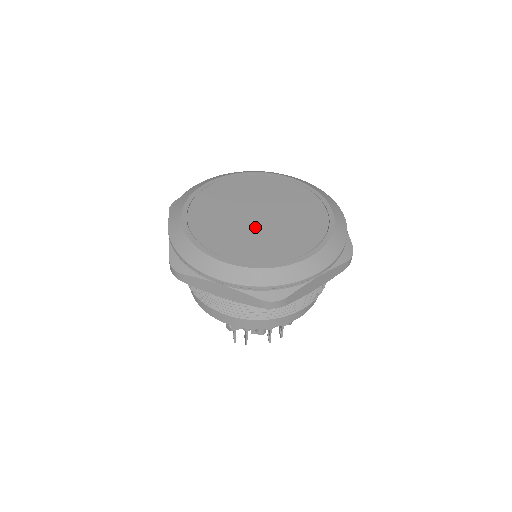
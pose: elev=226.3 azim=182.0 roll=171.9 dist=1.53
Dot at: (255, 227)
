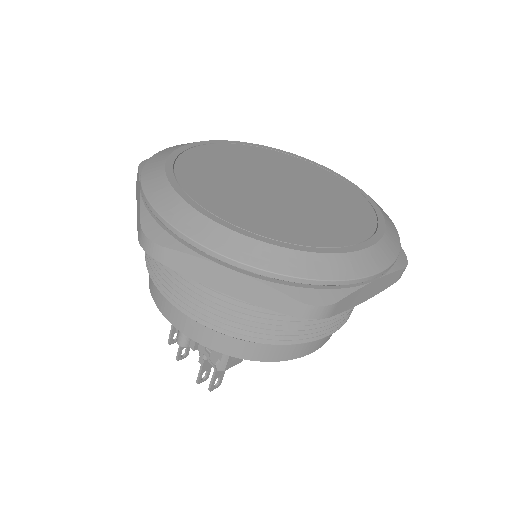
Dot at: (252, 186)
